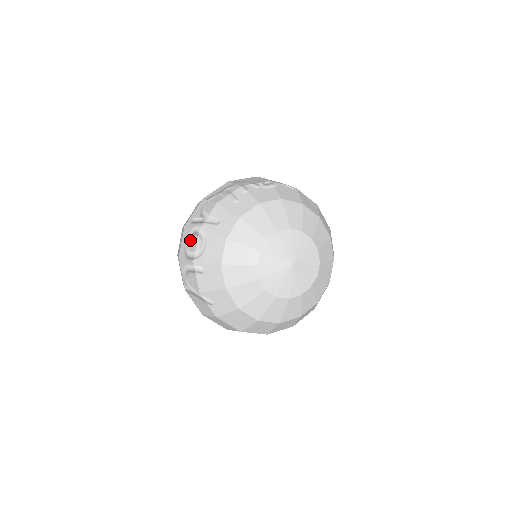
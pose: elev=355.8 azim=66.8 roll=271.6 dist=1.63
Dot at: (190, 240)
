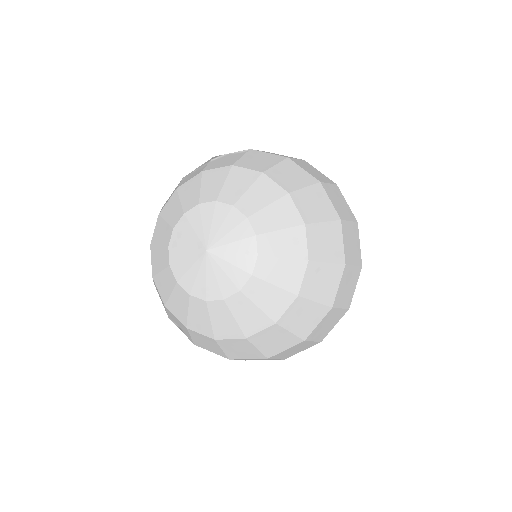
Dot at: occluded
